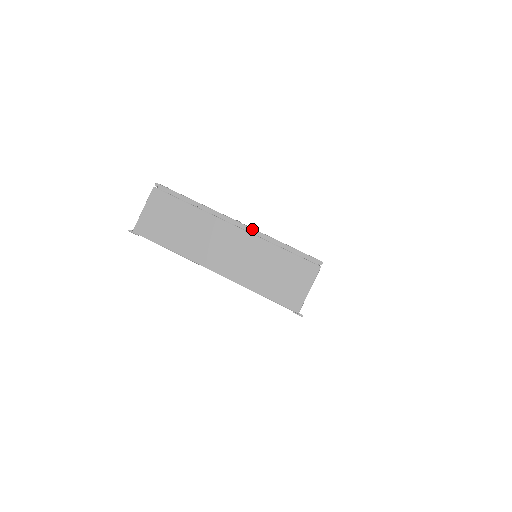
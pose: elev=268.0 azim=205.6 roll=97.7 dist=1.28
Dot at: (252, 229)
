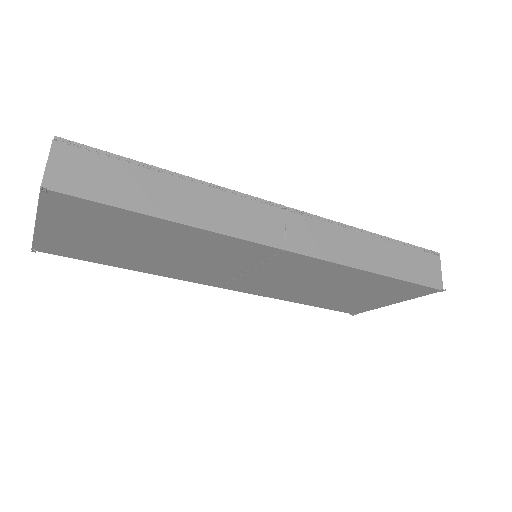
Dot at: occluded
